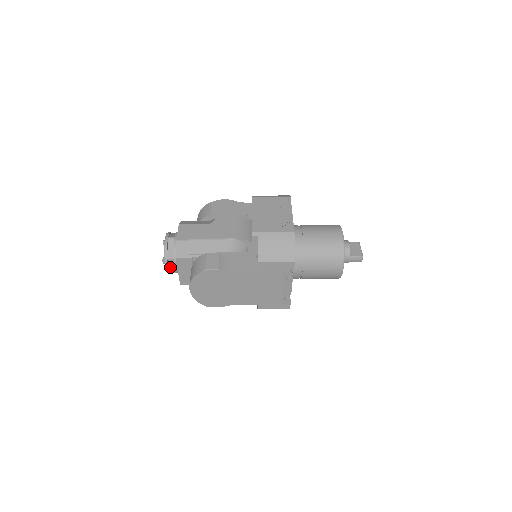
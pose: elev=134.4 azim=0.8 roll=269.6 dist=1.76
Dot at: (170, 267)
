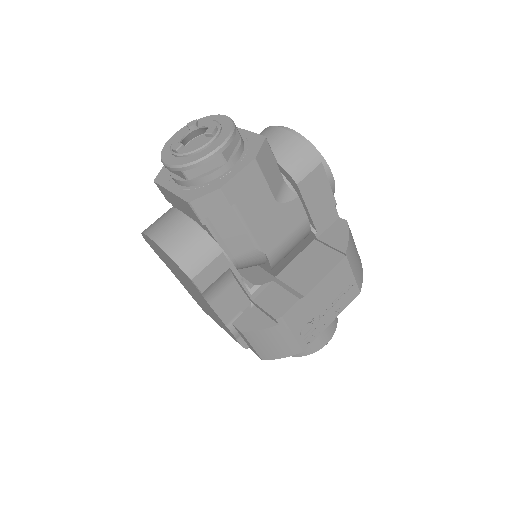
Dot at: occluded
